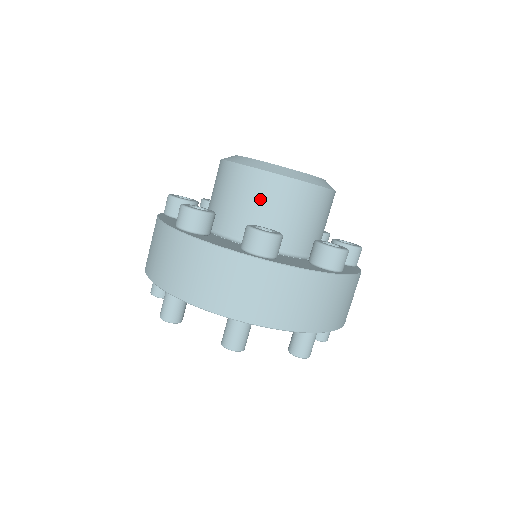
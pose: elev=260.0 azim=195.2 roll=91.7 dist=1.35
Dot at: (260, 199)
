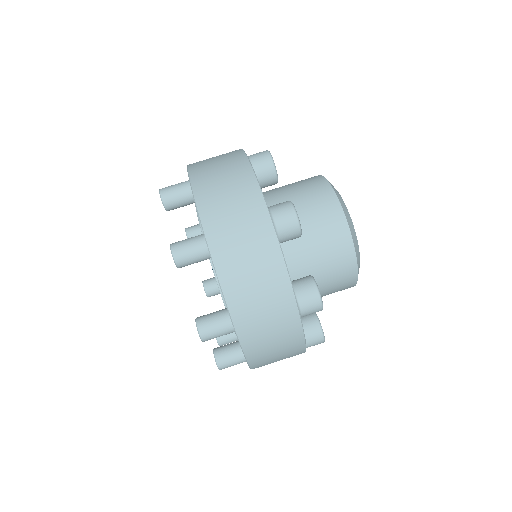
Dot at: (314, 210)
